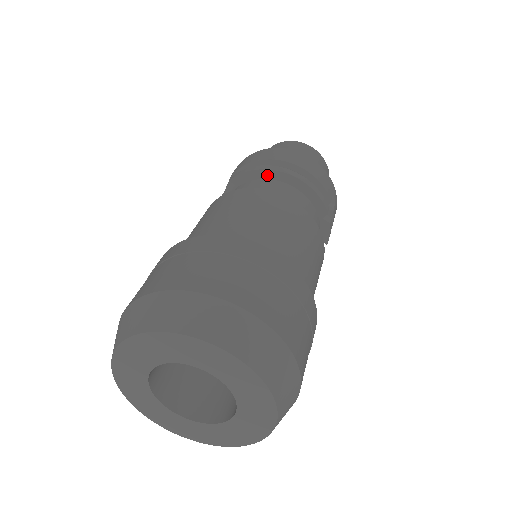
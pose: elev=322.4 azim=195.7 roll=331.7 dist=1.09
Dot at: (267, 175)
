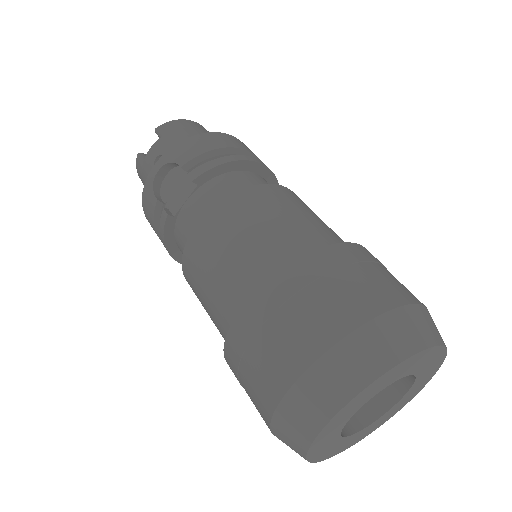
Dot at: (235, 167)
